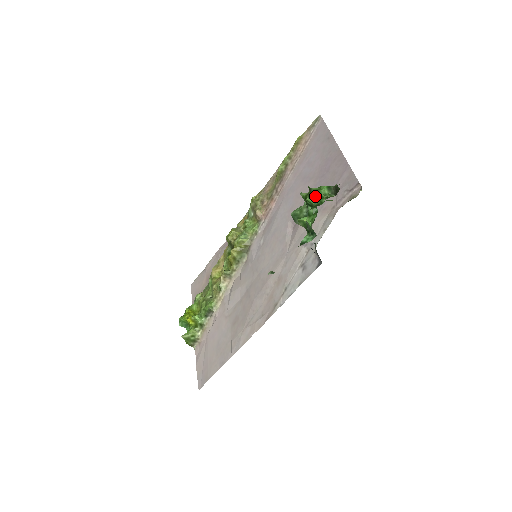
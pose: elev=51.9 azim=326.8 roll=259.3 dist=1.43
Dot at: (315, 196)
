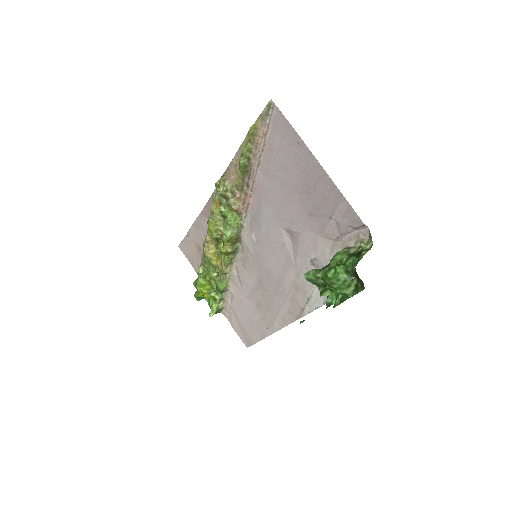
Dot at: (338, 290)
